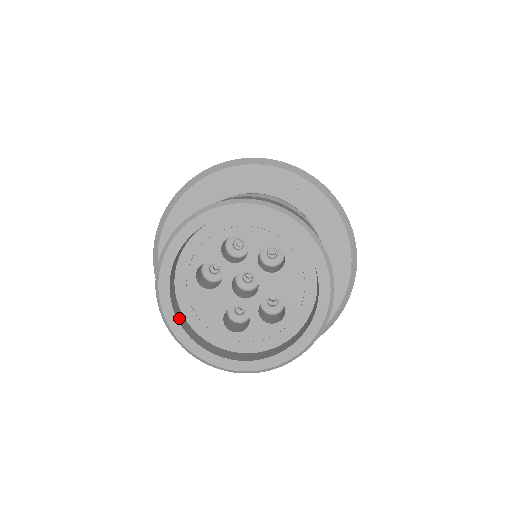
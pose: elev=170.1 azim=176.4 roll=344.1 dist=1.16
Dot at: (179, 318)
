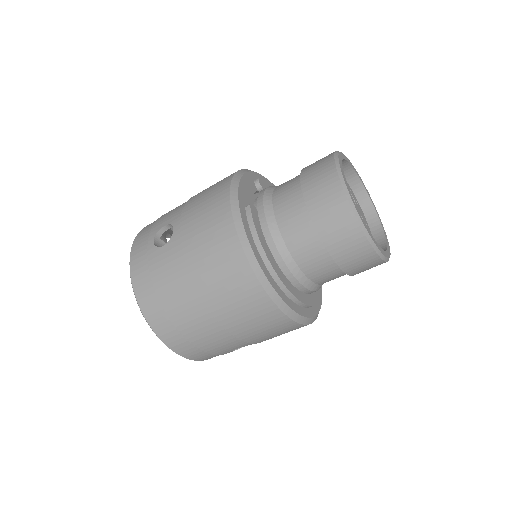
Dot at: occluded
